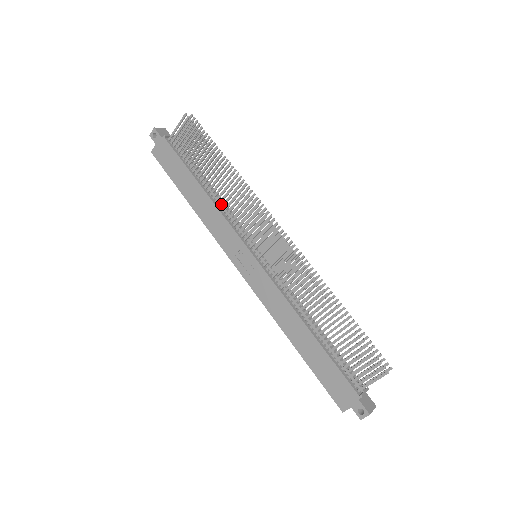
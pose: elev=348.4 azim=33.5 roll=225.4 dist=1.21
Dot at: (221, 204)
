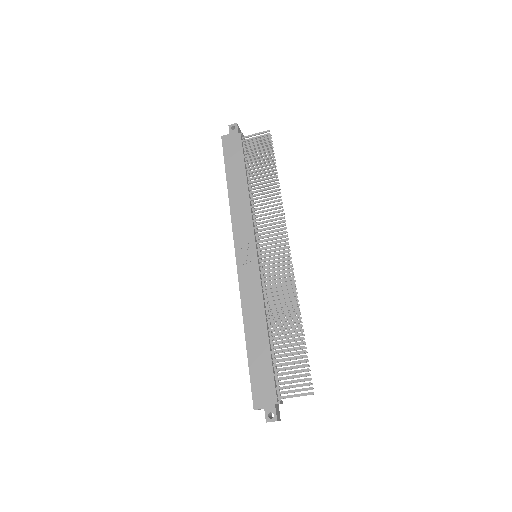
Dot at: (253, 204)
